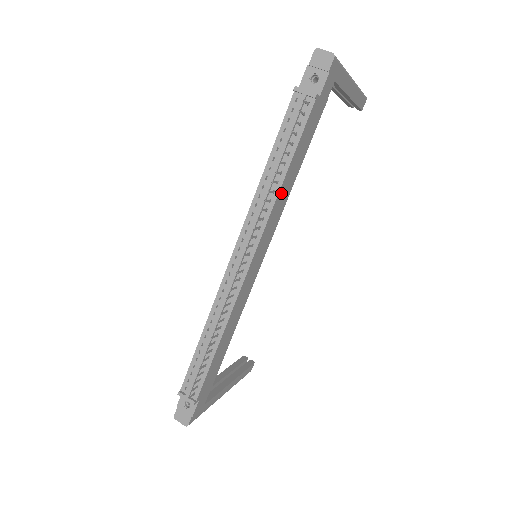
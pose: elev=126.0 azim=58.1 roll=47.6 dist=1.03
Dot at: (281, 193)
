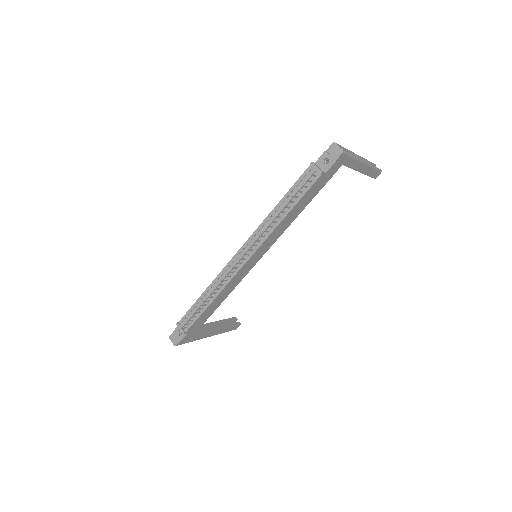
Dot at: (281, 224)
